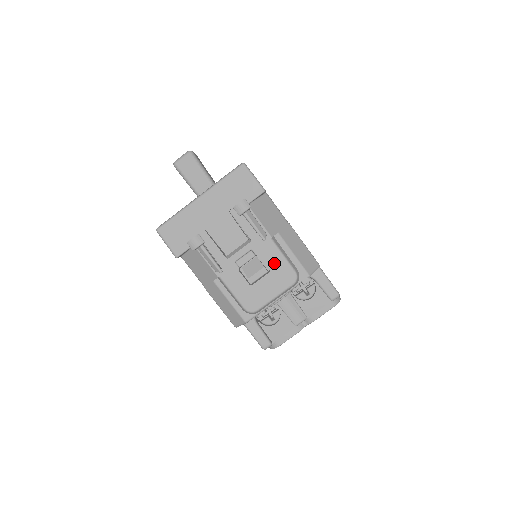
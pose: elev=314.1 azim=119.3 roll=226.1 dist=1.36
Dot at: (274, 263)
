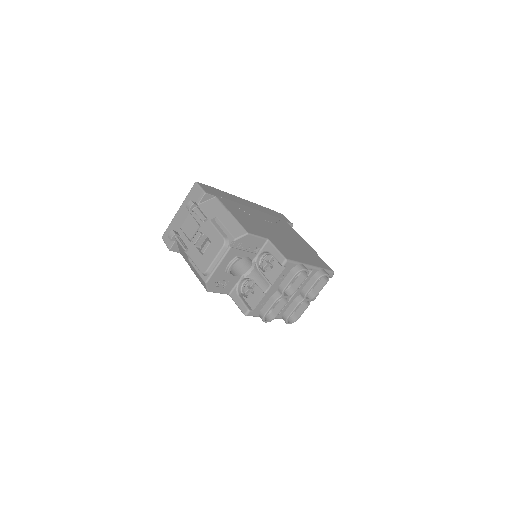
Dot at: (212, 236)
